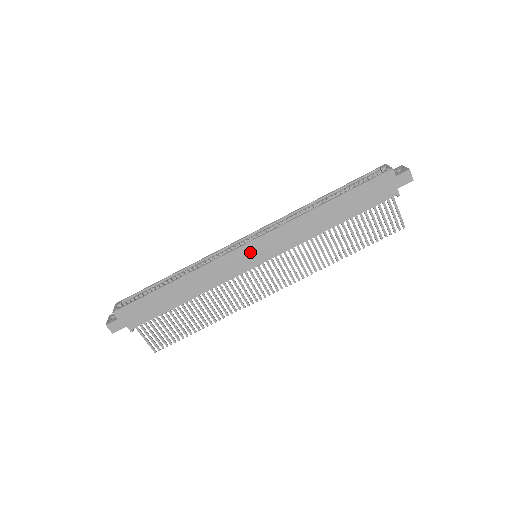
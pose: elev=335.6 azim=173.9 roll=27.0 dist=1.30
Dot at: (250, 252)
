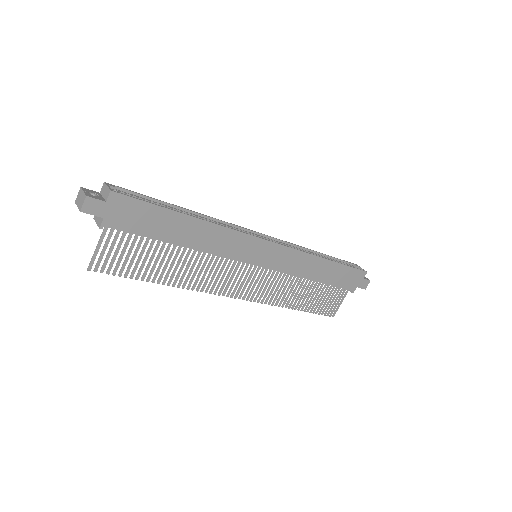
Dot at: (263, 250)
